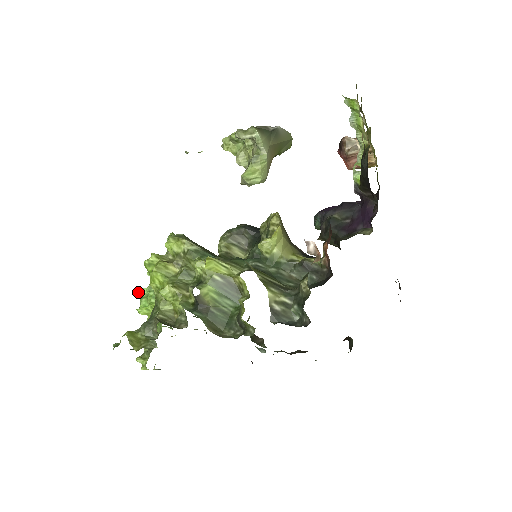
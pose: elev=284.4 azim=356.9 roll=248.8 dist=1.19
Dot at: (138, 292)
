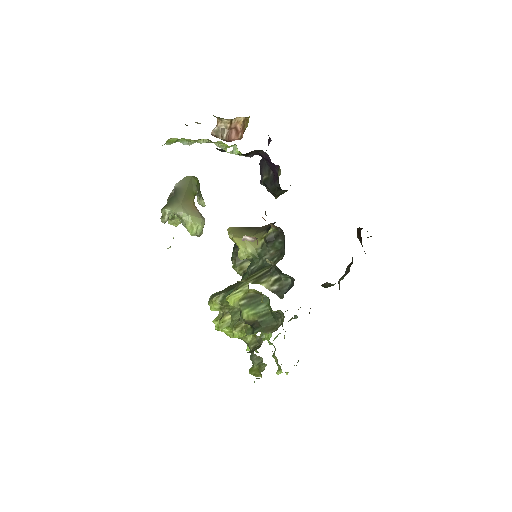
Dot at: occluded
